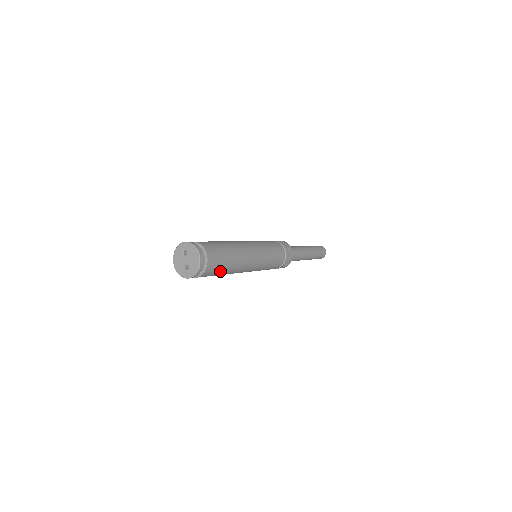
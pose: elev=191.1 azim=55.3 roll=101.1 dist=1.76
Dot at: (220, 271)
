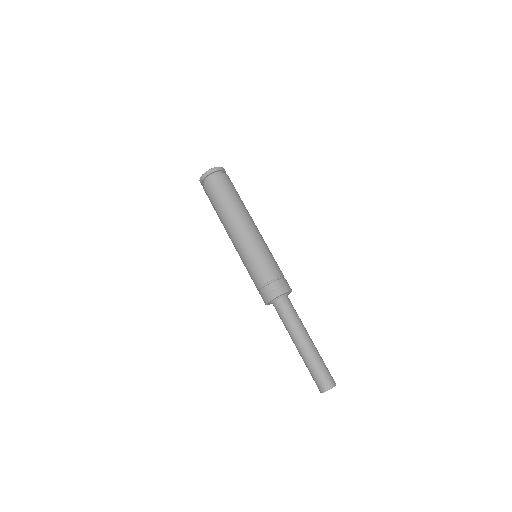
Dot at: (224, 194)
